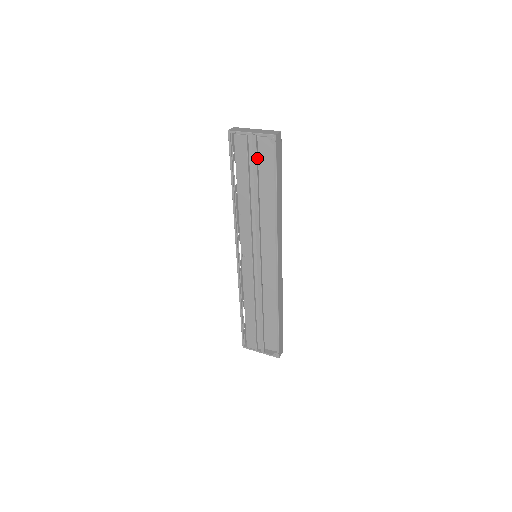
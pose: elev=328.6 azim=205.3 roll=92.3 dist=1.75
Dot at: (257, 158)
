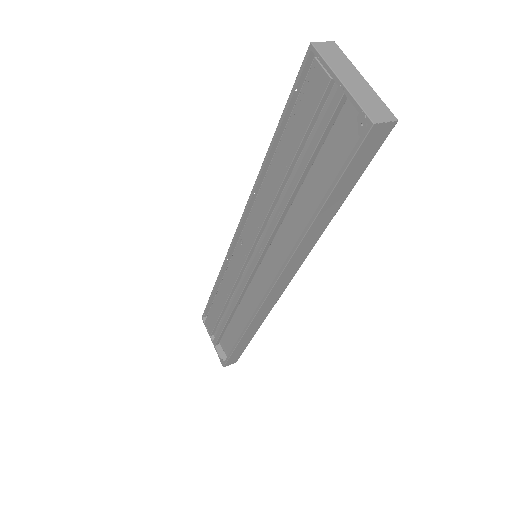
Dot at: (325, 134)
